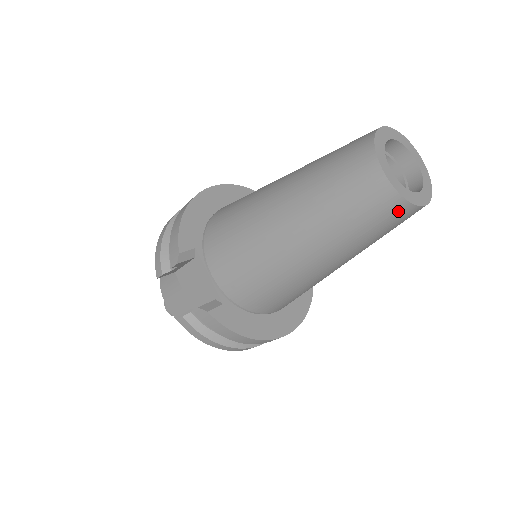
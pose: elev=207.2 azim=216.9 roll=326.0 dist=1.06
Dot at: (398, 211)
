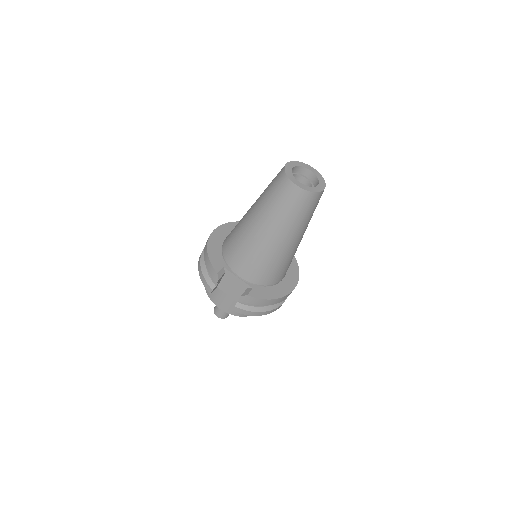
Dot at: (313, 199)
